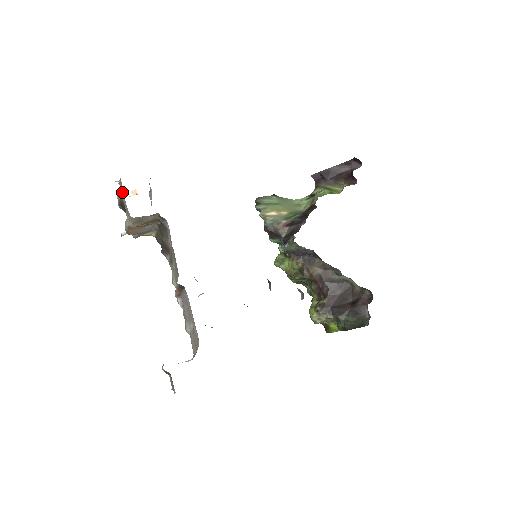
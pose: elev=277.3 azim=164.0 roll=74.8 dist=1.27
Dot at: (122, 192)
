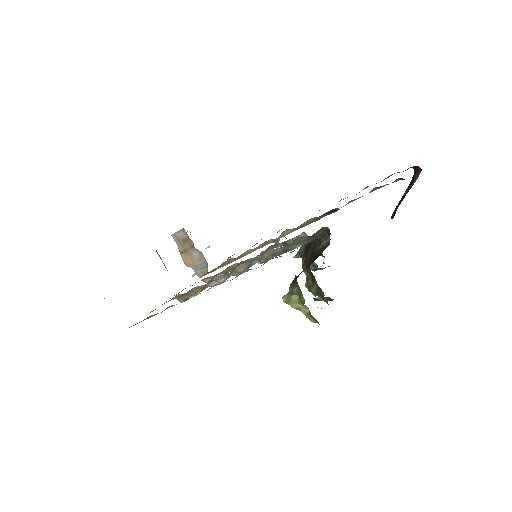
Dot at: occluded
